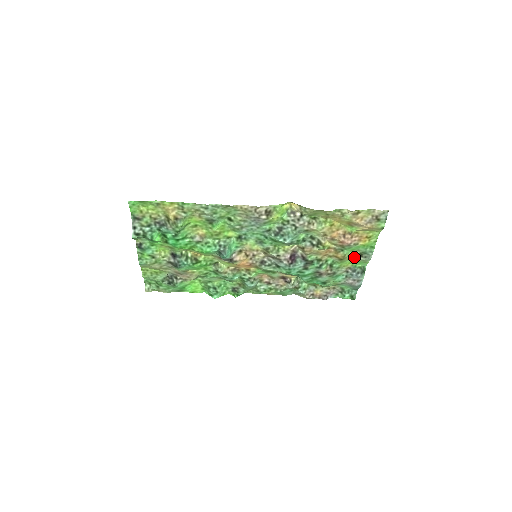
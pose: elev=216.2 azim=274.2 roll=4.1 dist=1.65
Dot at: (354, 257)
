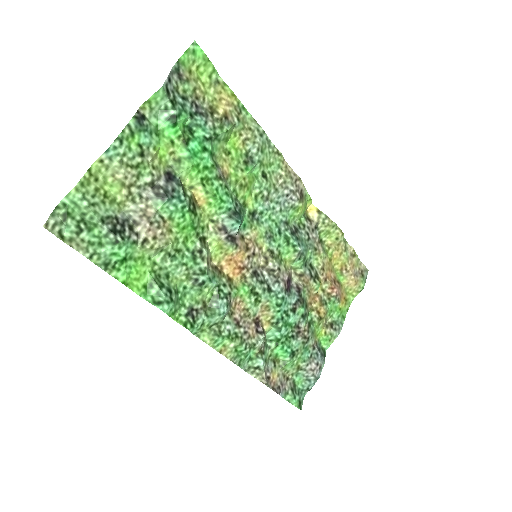
Dot at: (324, 327)
